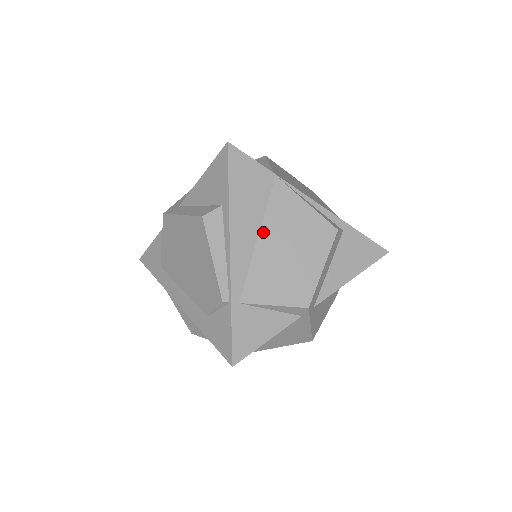
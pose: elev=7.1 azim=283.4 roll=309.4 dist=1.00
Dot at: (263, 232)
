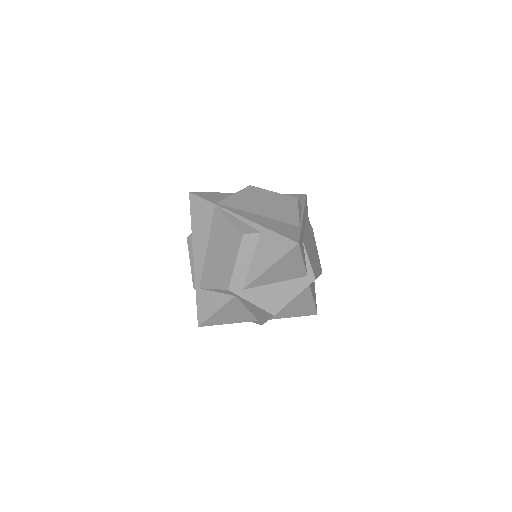
Dot at: (209, 243)
